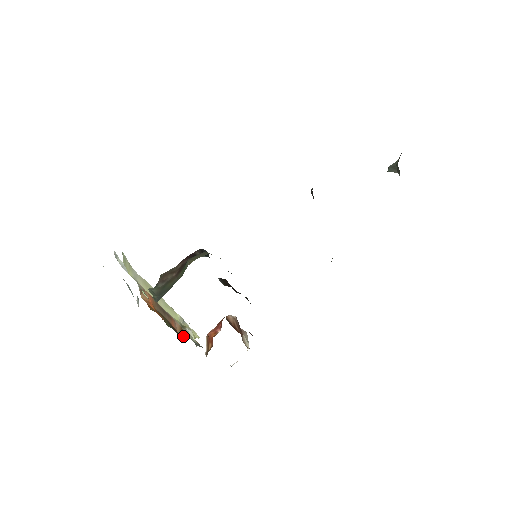
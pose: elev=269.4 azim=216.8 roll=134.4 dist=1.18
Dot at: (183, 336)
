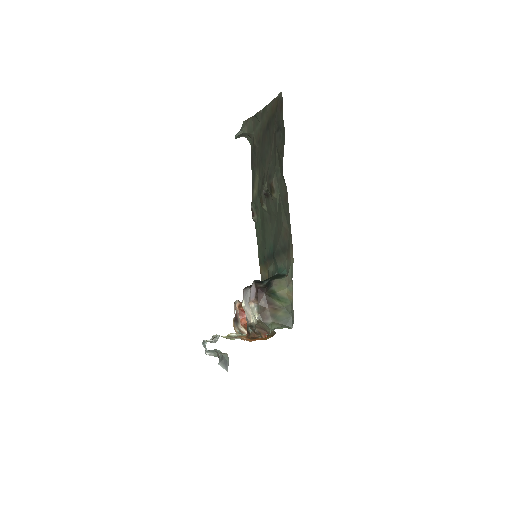
Dot at: (258, 336)
